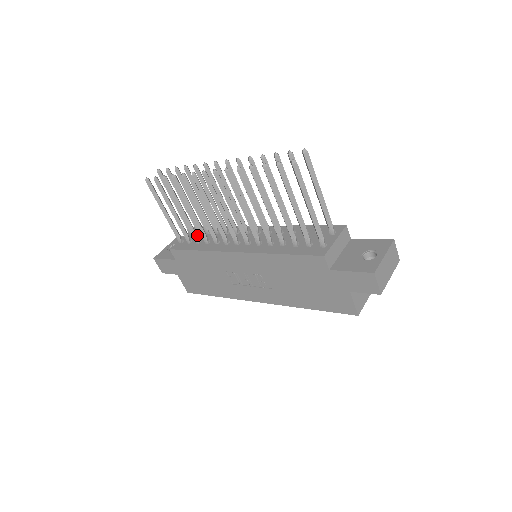
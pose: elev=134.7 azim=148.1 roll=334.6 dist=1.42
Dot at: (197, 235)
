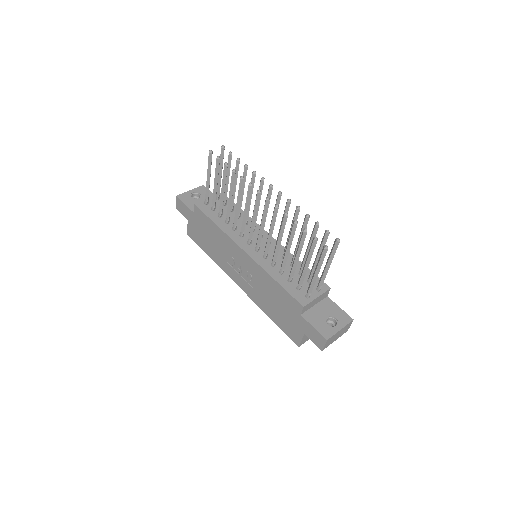
Dot at: (222, 211)
